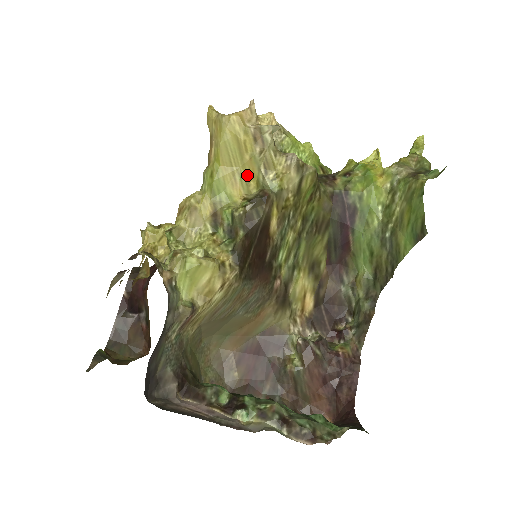
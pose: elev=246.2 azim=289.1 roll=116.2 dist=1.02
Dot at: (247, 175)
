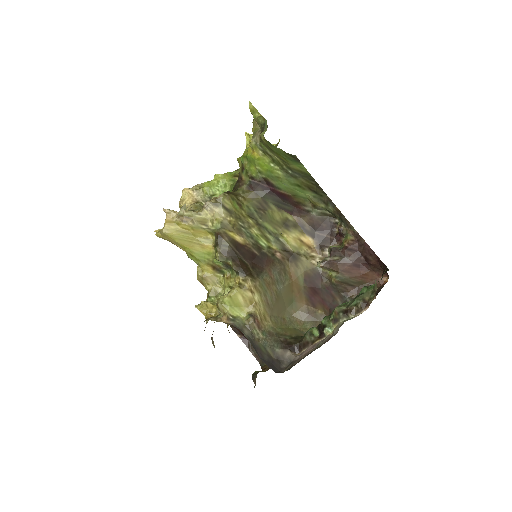
Dot at: (202, 237)
